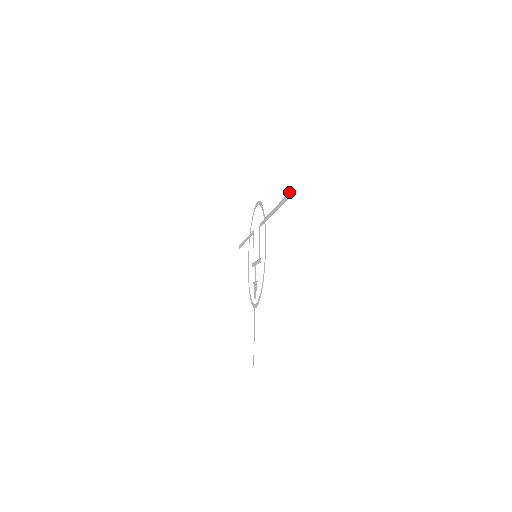
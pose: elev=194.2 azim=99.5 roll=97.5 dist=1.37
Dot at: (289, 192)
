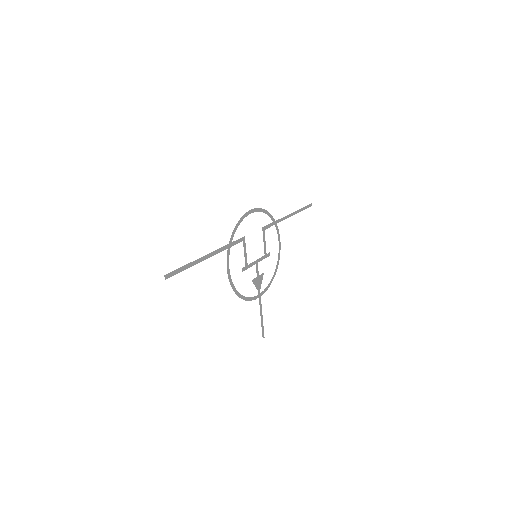
Dot at: (164, 275)
